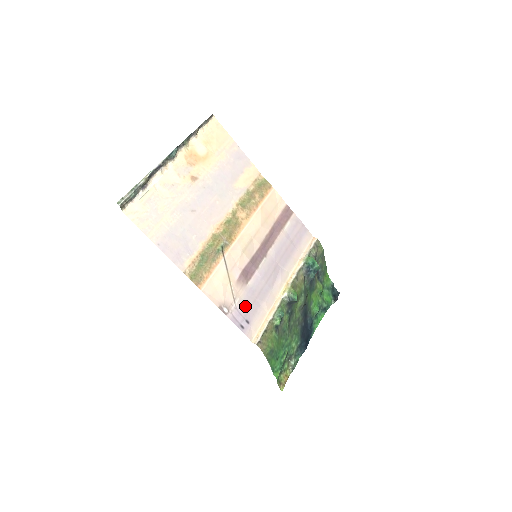
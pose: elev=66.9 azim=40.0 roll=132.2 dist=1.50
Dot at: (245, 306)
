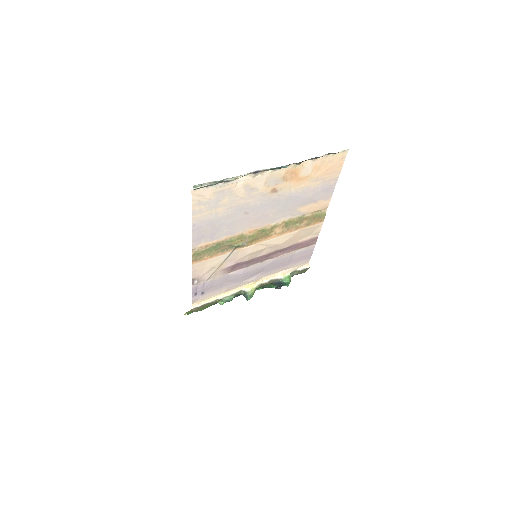
Dot at: (212, 284)
